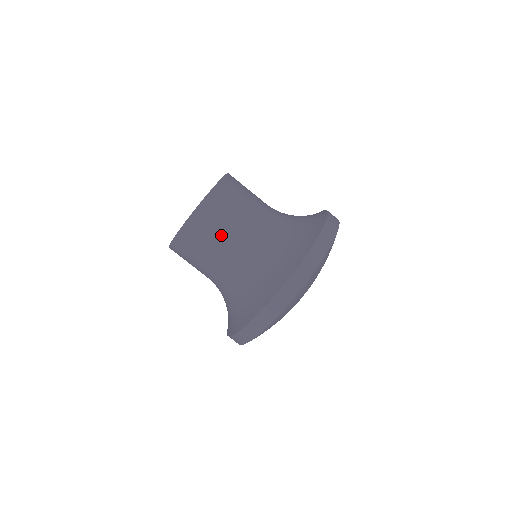
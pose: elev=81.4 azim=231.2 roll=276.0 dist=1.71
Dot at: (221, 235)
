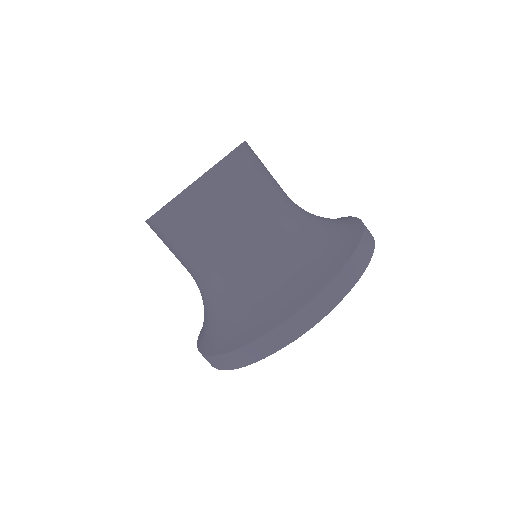
Dot at: (244, 206)
